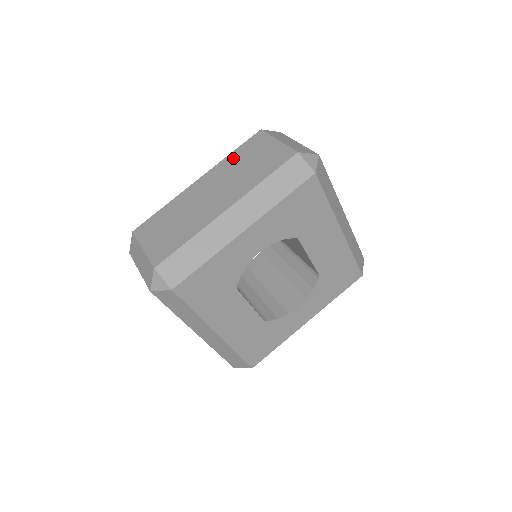
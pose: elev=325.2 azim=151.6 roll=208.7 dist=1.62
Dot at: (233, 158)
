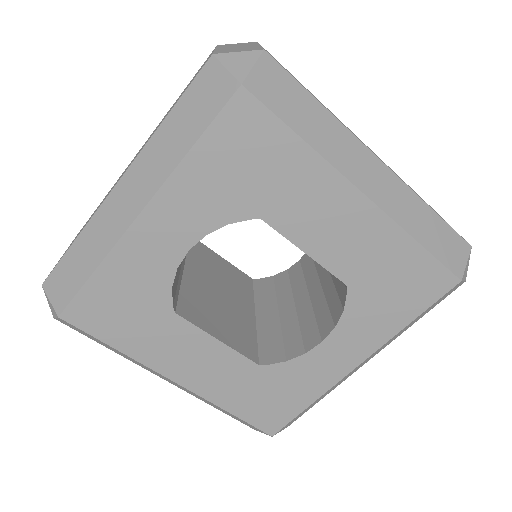
Dot at: occluded
